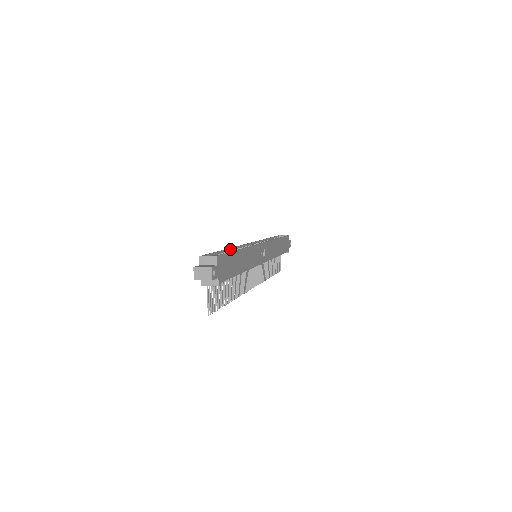
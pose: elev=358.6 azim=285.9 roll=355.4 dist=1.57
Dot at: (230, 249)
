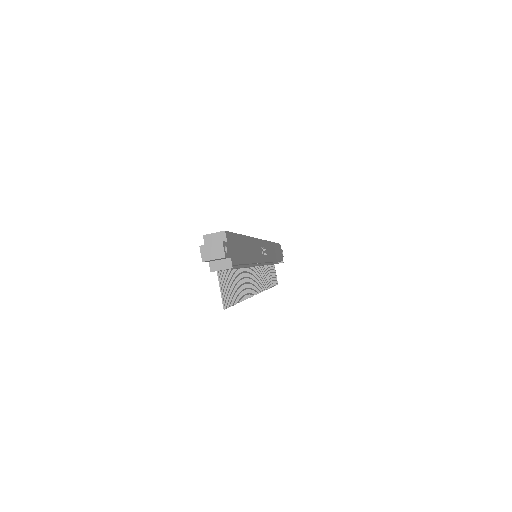
Dot at: occluded
